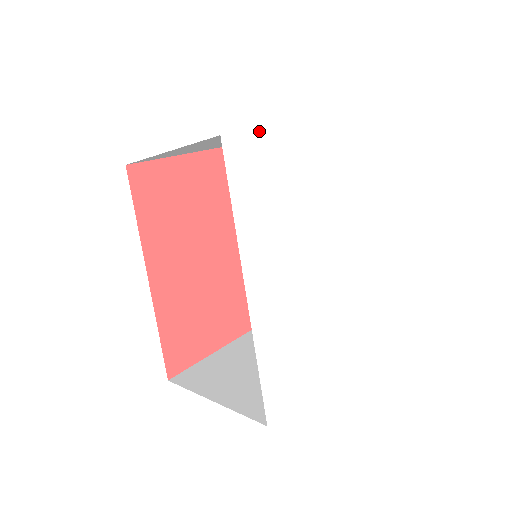
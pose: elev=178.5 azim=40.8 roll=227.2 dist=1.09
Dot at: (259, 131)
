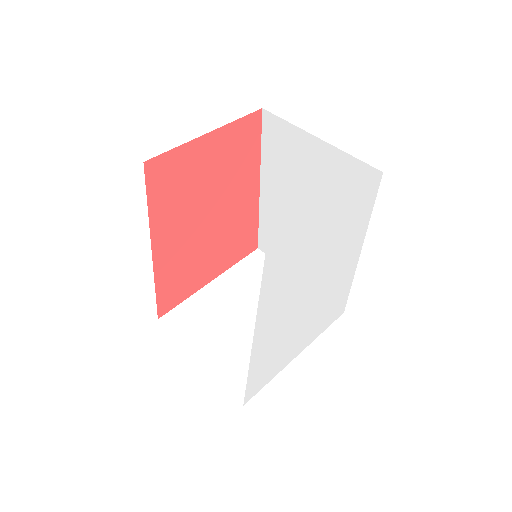
Dot at: (299, 231)
